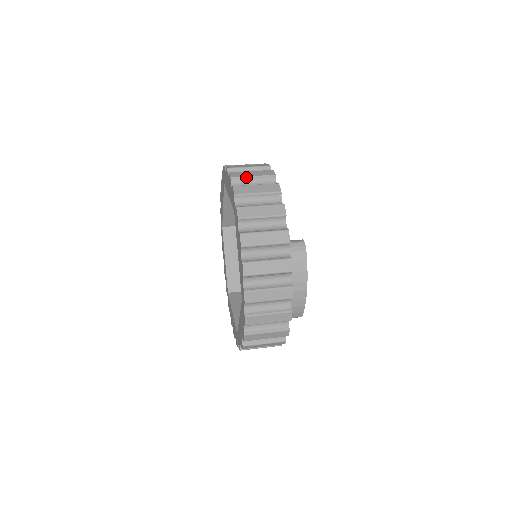
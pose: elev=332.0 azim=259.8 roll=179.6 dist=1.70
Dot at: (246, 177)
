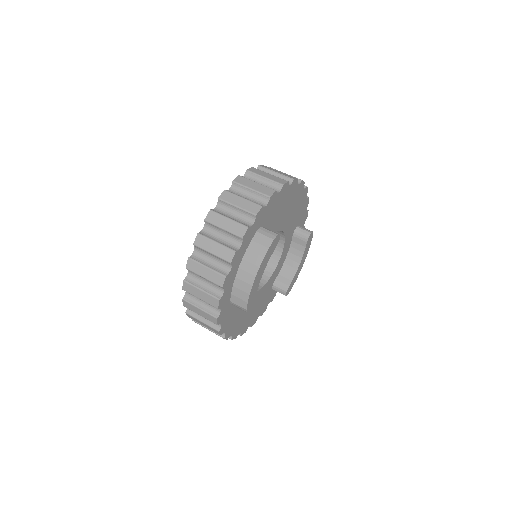
Dot at: (270, 170)
